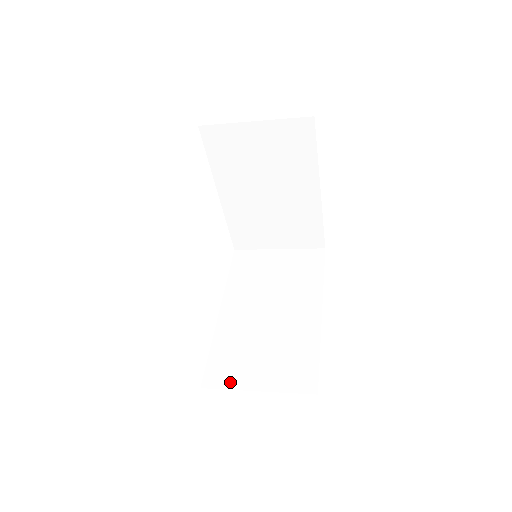
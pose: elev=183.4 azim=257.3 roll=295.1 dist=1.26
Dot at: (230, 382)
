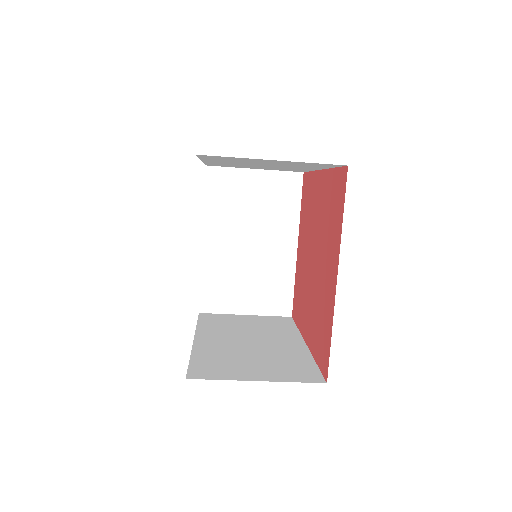
Dot at: (222, 375)
